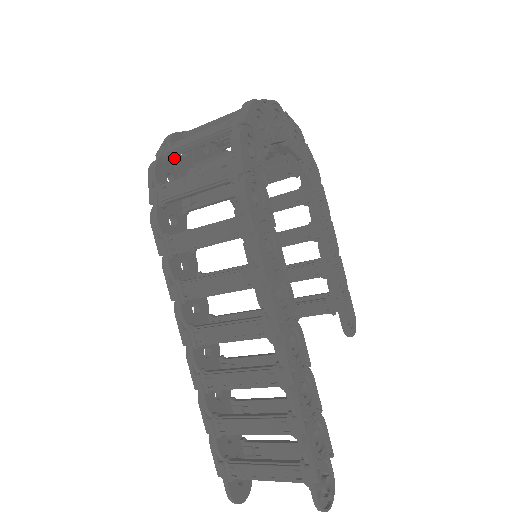
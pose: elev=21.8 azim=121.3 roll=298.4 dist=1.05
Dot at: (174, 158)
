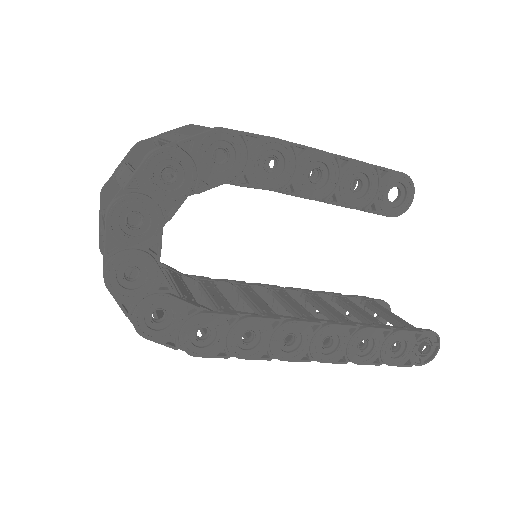
Dot at: occluded
